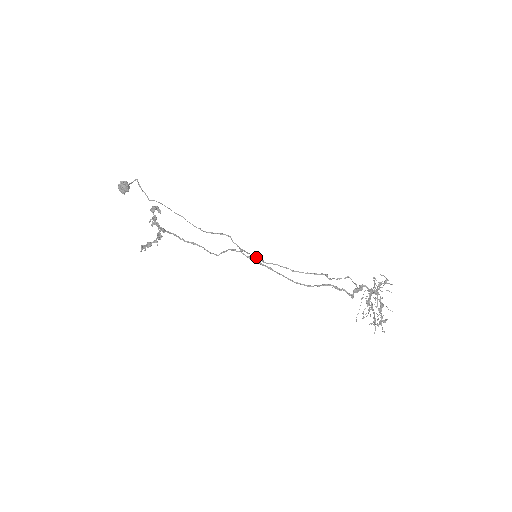
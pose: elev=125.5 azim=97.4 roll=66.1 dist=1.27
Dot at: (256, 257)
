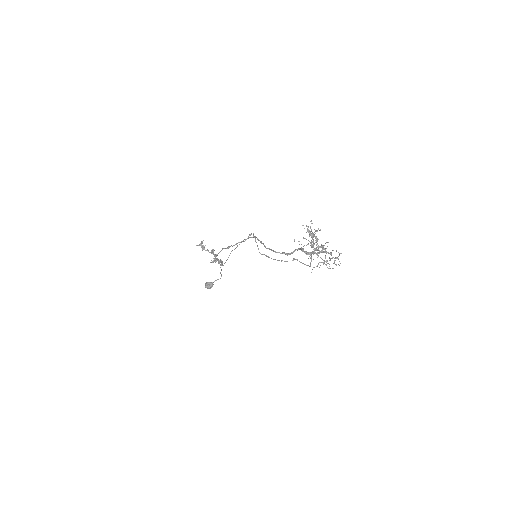
Dot at: (257, 246)
